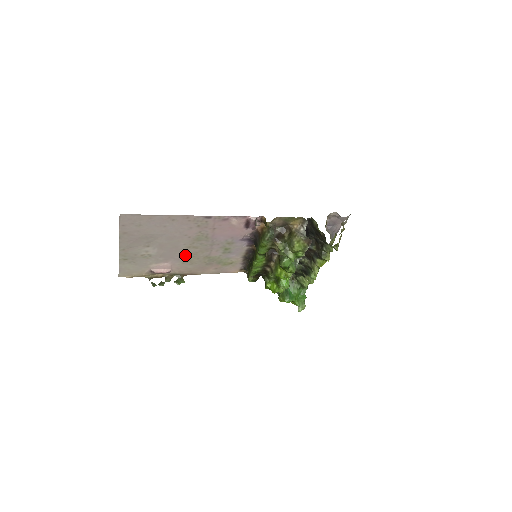
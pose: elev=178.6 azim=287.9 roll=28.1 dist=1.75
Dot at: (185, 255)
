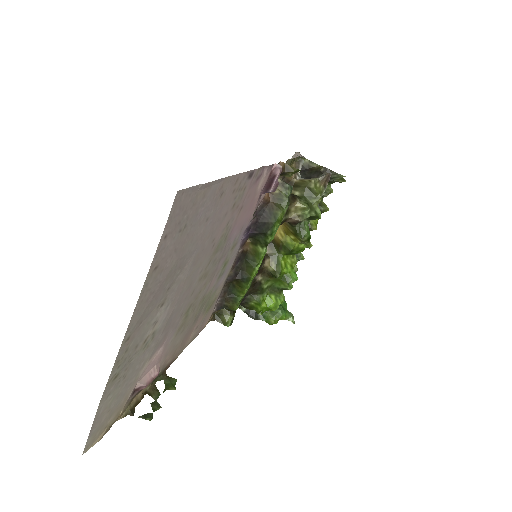
Dot at: (187, 307)
